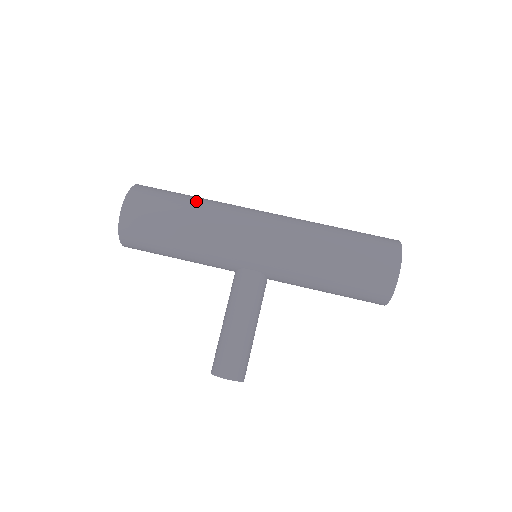
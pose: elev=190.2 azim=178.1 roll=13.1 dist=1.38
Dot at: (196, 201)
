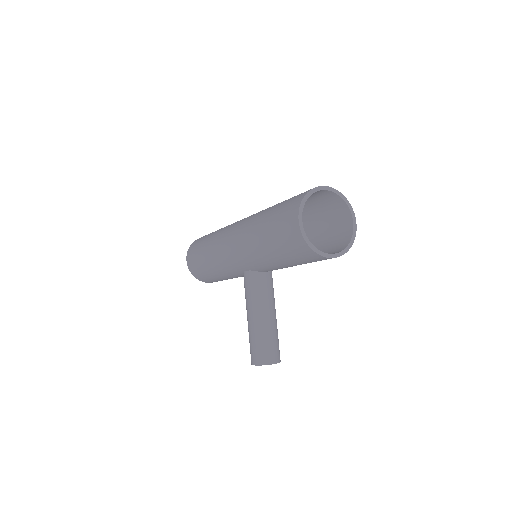
Dot at: (211, 235)
